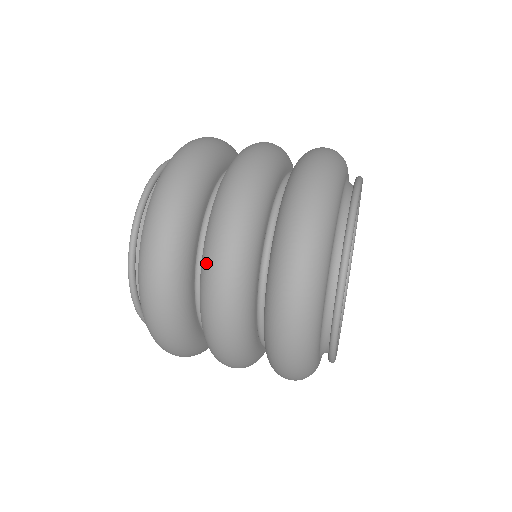
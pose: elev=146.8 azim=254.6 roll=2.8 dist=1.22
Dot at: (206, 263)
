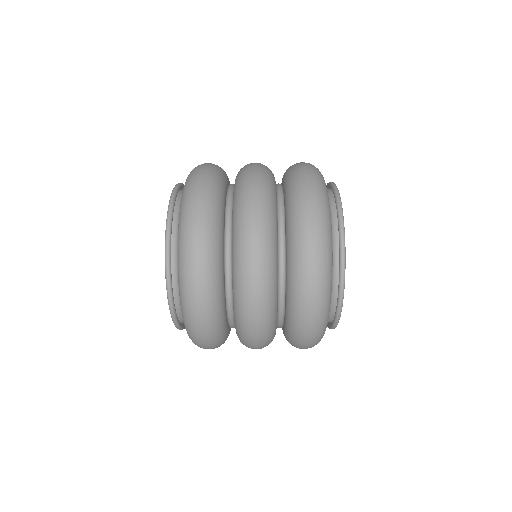
Dot at: (241, 192)
